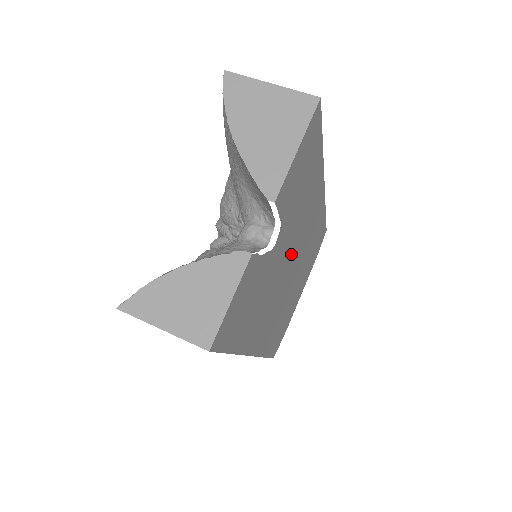
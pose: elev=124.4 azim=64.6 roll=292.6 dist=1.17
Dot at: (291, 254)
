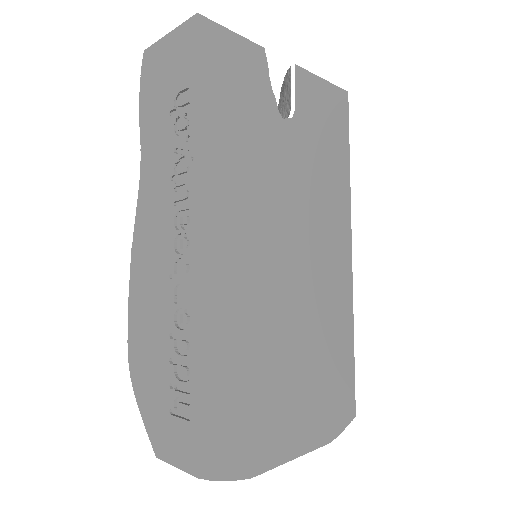
Dot at: (296, 220)
